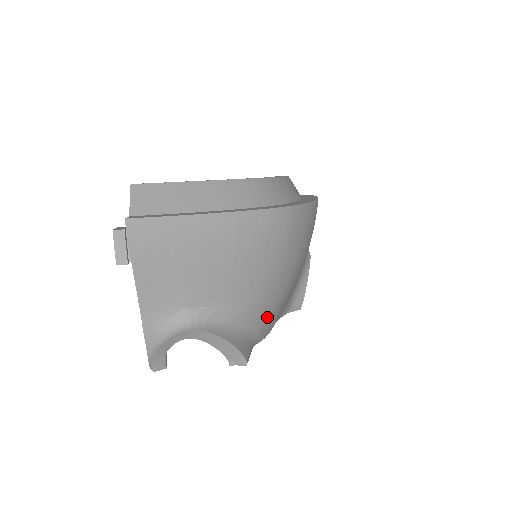
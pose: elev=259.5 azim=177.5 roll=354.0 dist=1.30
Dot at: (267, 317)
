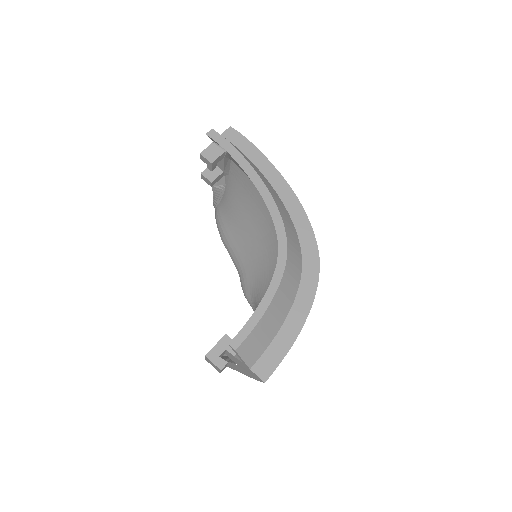
Dot at: occluded
